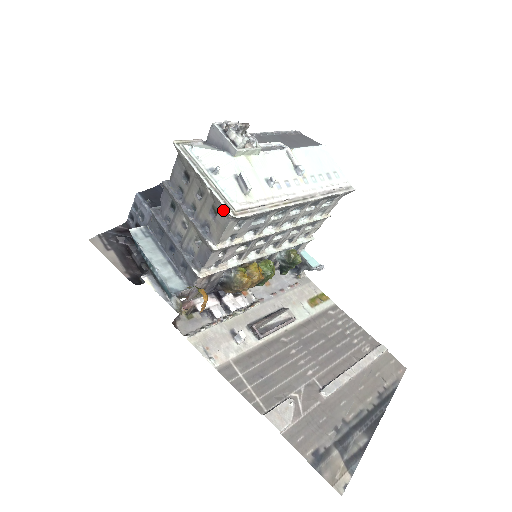
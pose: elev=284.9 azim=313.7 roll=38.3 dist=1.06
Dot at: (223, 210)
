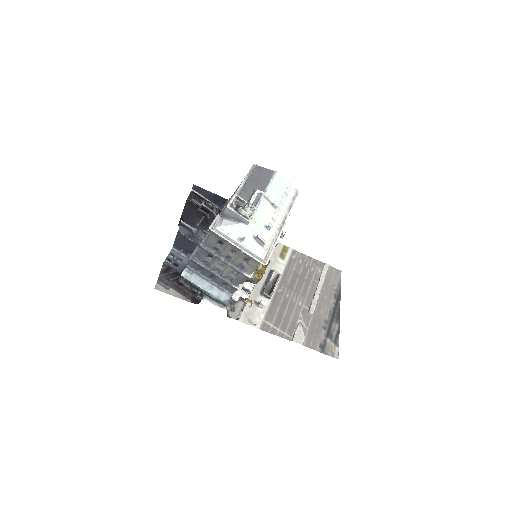
Dot at: (255, 261)
